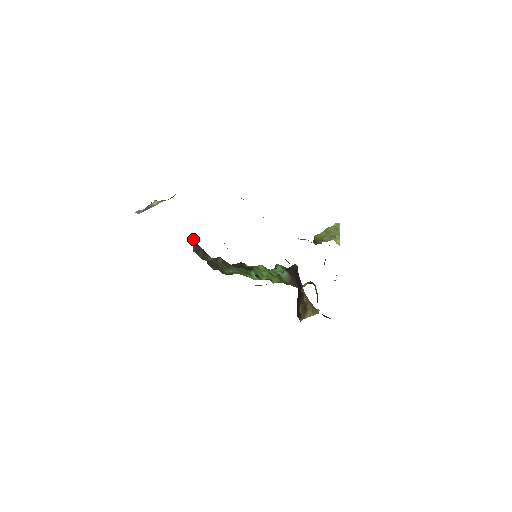
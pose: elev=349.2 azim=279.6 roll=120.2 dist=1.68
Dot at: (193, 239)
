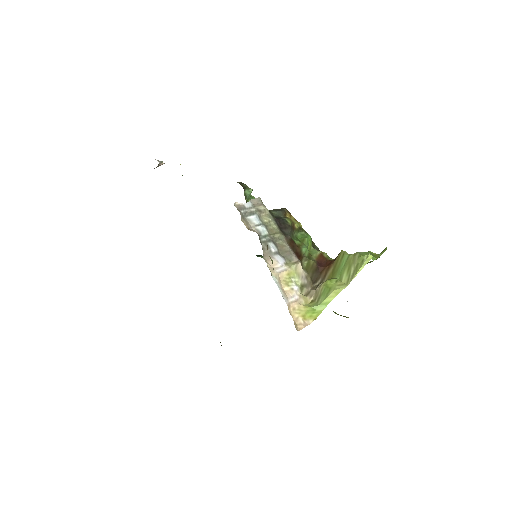
Dot at: occluded
